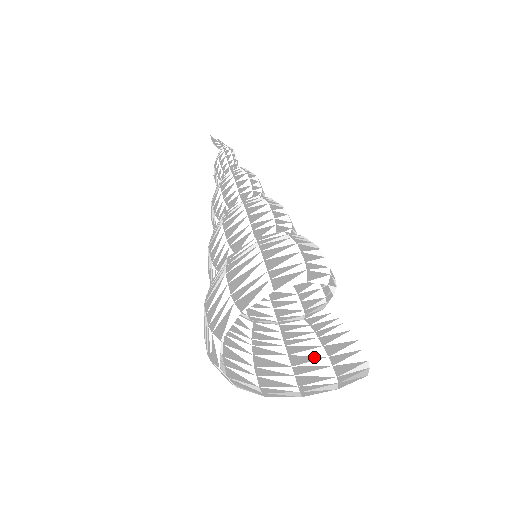
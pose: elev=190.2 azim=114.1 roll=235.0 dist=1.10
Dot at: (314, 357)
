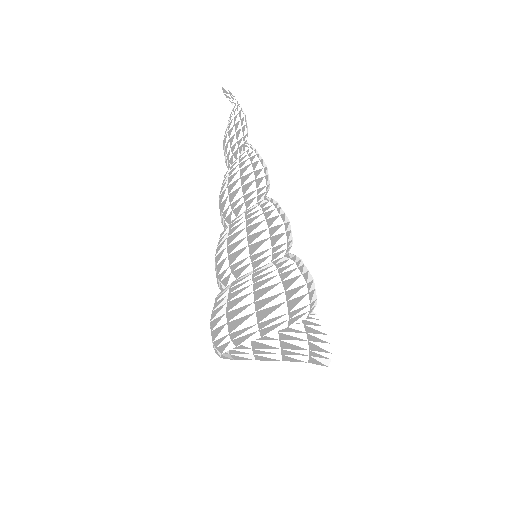
Dot at: (295, 330)
